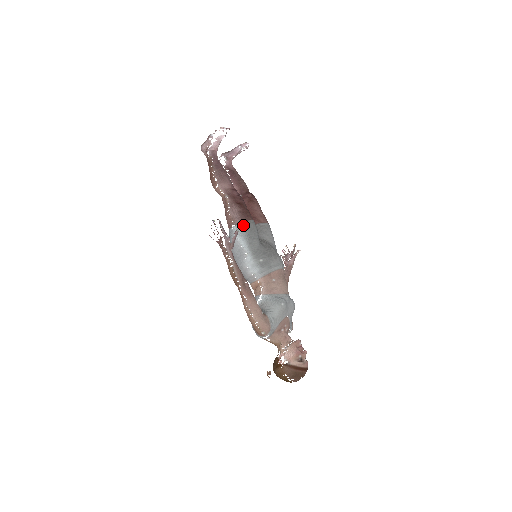
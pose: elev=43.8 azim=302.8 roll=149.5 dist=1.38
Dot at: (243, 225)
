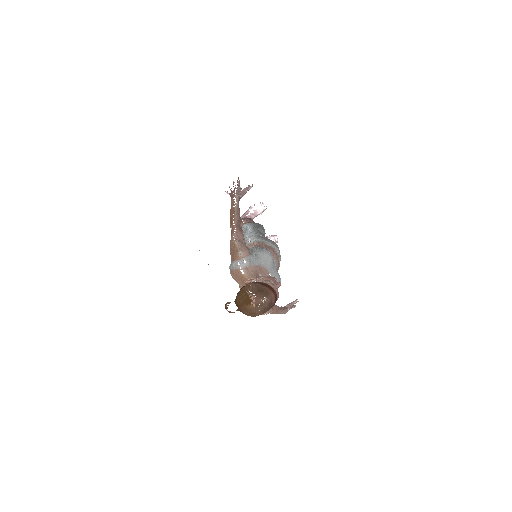
Dot at: (254, 223)
